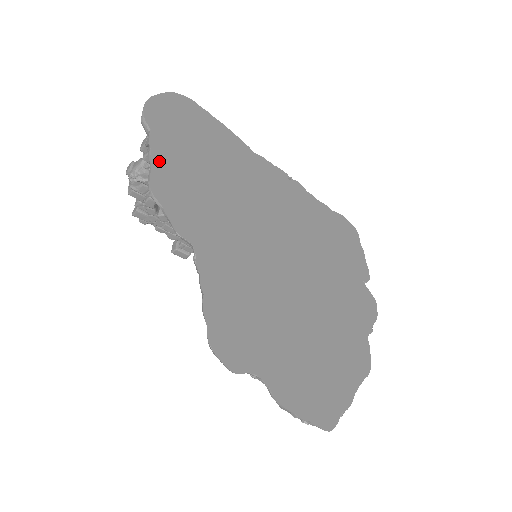
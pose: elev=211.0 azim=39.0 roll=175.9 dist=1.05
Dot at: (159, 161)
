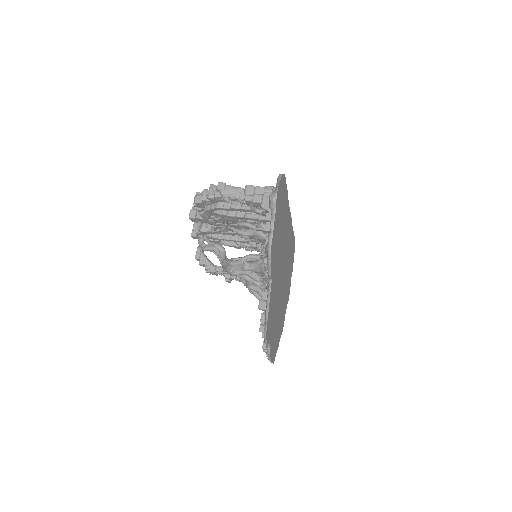
Dot at: (274, 230)
